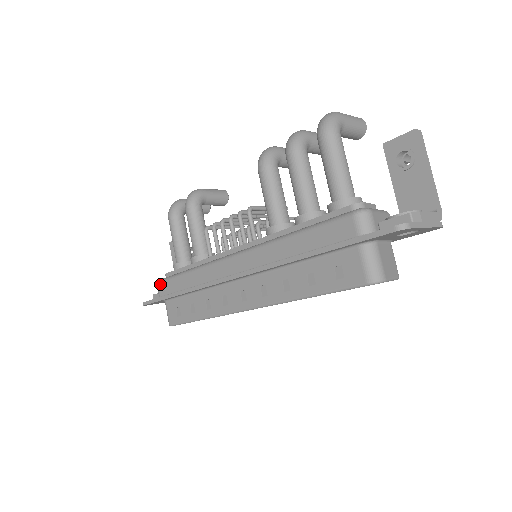
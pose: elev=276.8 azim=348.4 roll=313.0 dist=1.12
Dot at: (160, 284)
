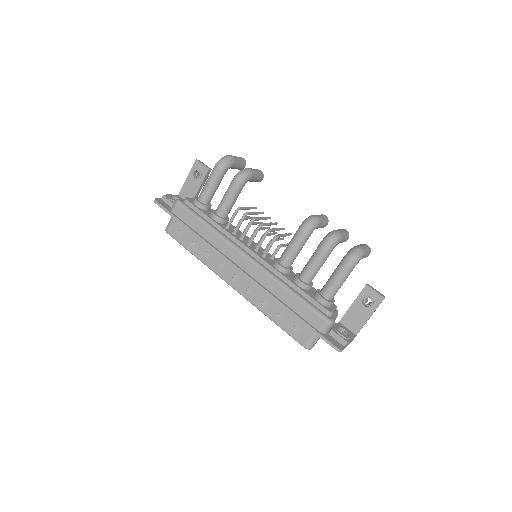
Dot at: (179, 206)
